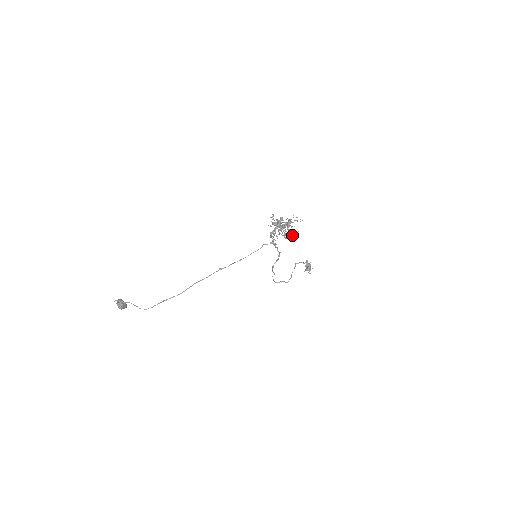
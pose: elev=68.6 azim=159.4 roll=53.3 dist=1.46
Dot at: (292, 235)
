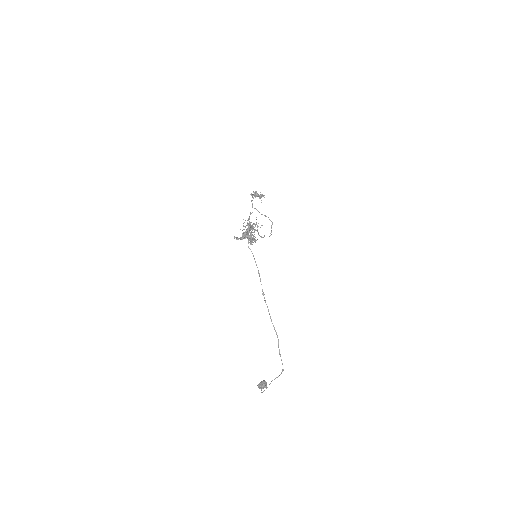
Dot at: occluded
